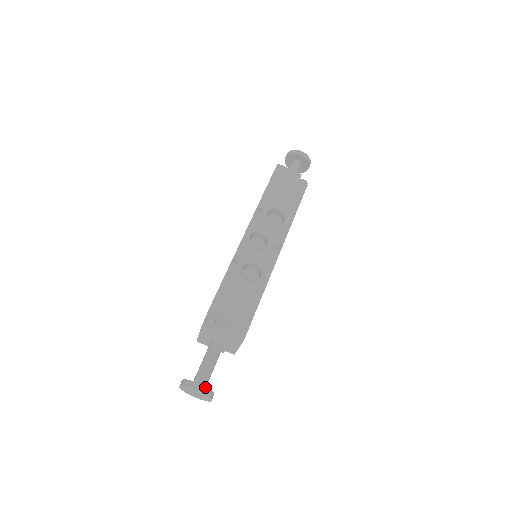
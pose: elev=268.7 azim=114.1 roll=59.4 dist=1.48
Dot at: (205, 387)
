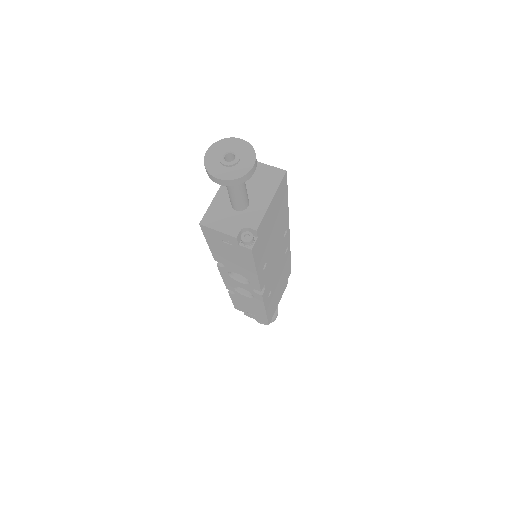
Dot at: occluded
